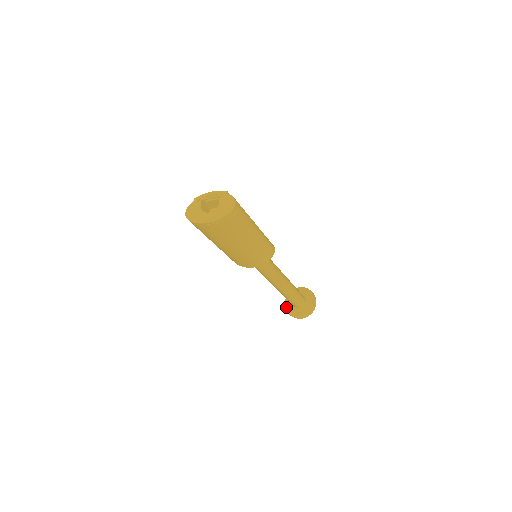
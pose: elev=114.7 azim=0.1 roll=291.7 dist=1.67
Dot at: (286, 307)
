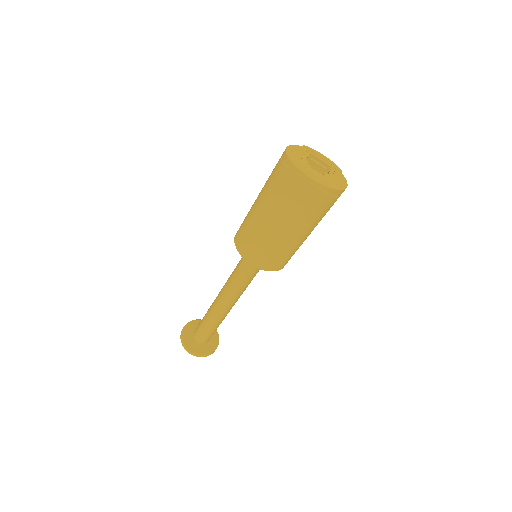
Dot at: (184, 330)
